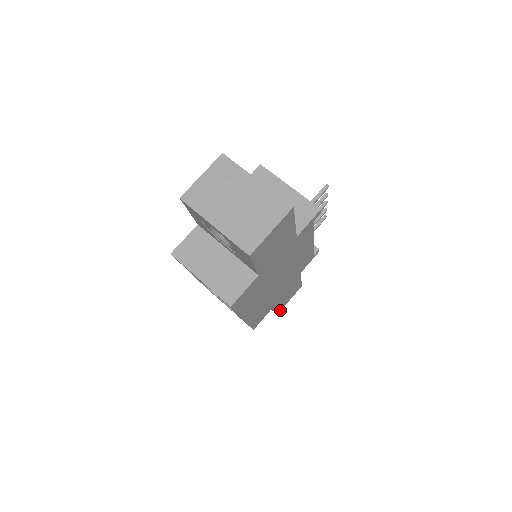
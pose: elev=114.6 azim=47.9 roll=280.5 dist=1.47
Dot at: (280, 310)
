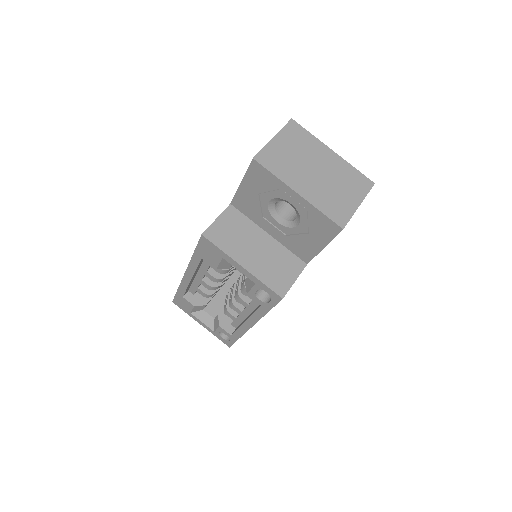
Dot at: occluded
